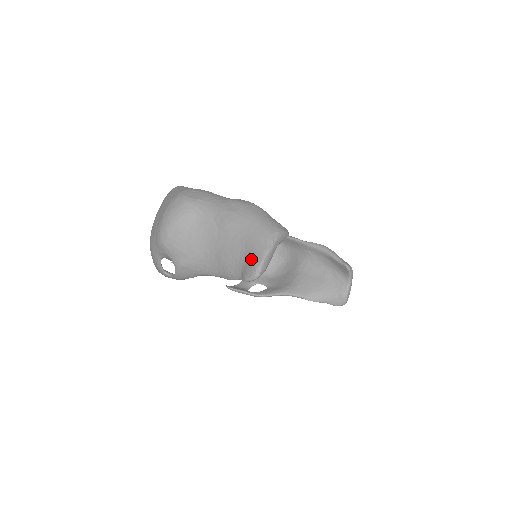
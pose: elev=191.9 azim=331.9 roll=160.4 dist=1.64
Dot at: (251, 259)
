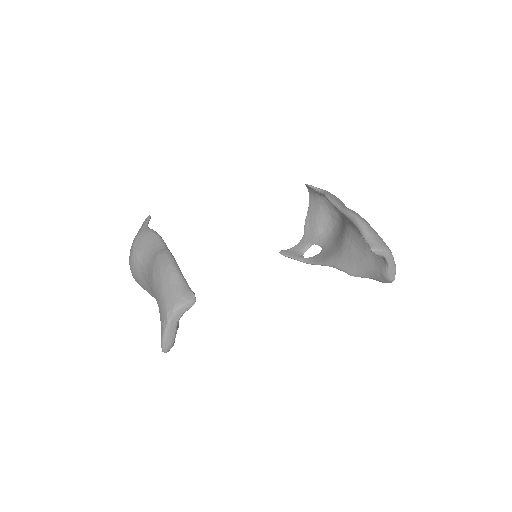
Dot at: occluded
